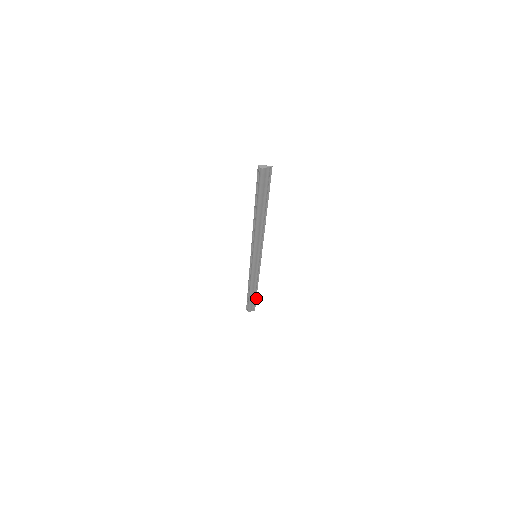
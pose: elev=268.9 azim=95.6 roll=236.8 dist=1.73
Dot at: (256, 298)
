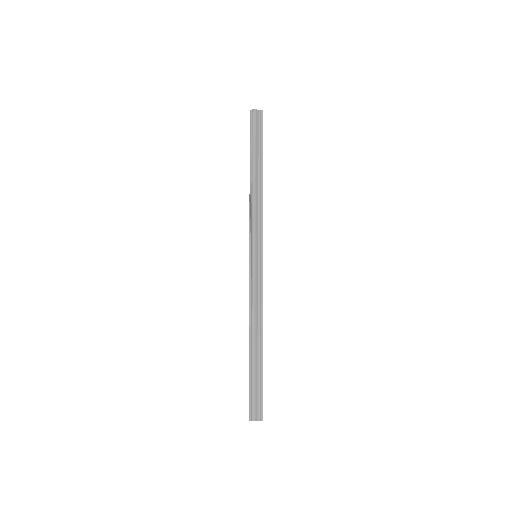
Dot at: (262, 374)
